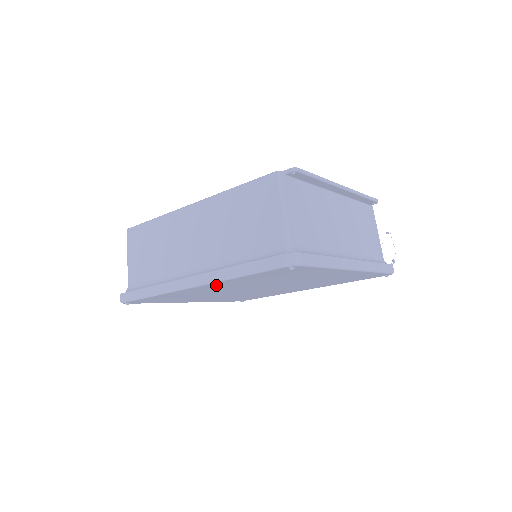
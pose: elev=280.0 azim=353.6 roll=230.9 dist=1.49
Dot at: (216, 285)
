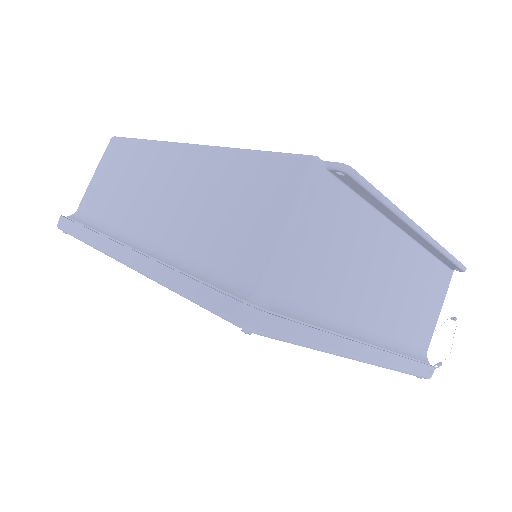
Dot at: occluded
